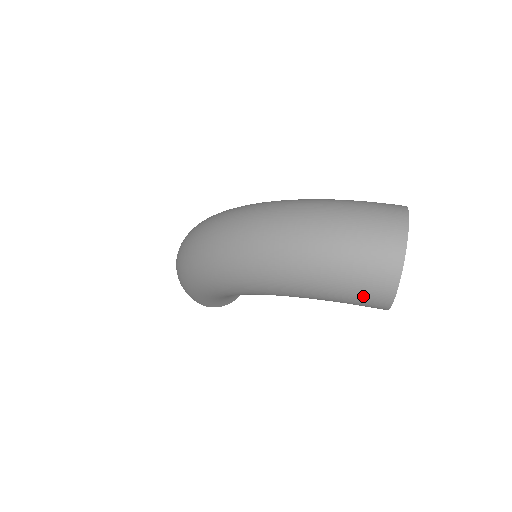
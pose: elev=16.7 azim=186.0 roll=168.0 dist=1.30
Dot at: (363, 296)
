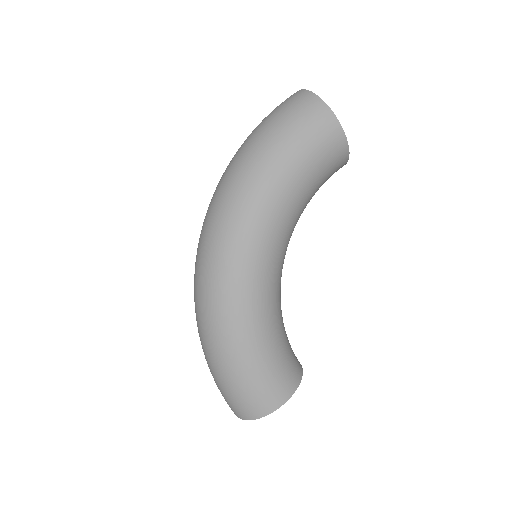
Dot at: (310, 122)
